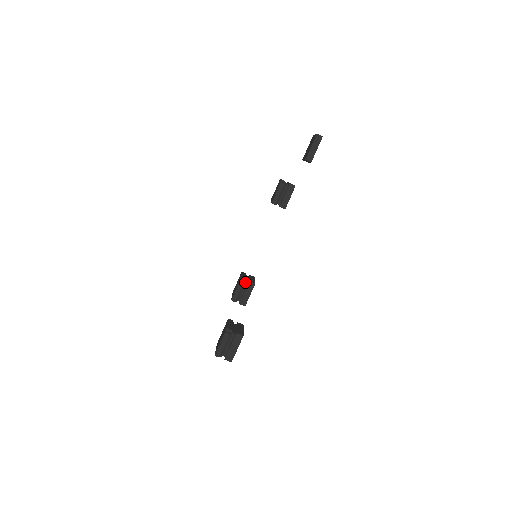
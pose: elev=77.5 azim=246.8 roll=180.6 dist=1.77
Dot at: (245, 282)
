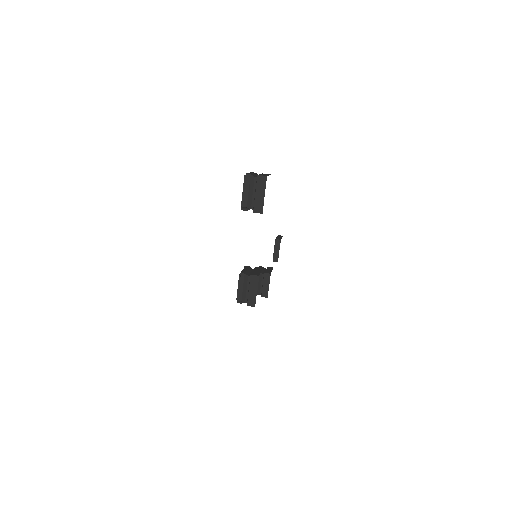
Dot at: (251, 268)
